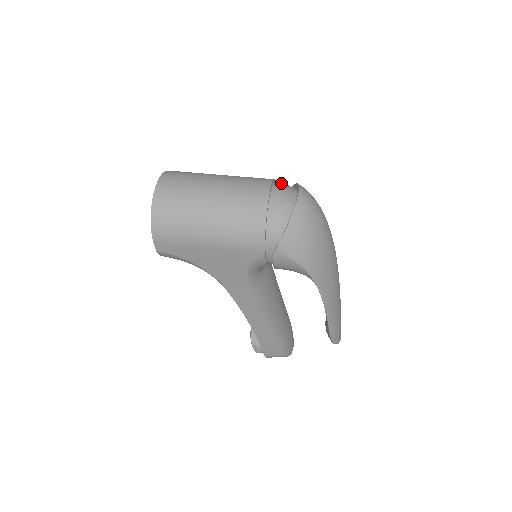
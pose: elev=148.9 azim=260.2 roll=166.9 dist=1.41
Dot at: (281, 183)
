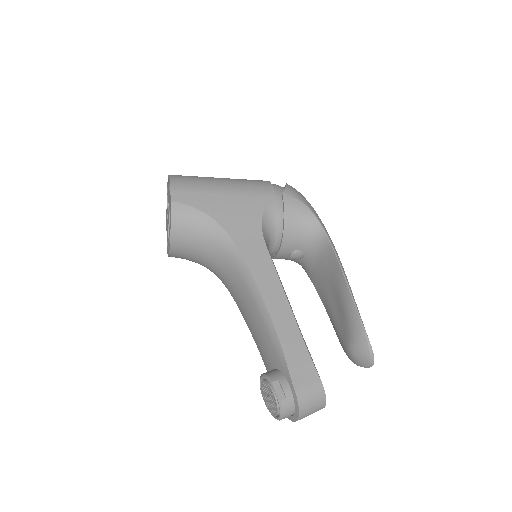
Dot at: occluded
